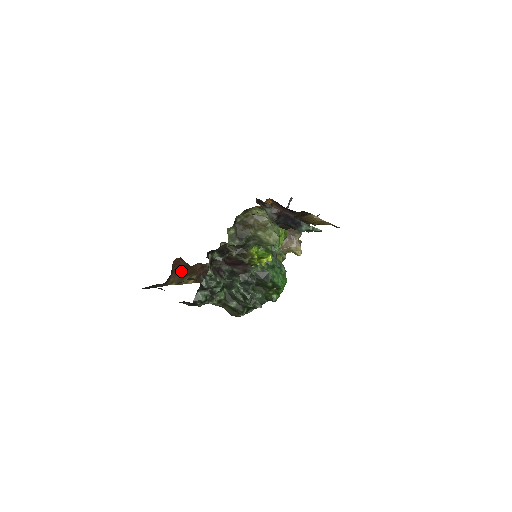
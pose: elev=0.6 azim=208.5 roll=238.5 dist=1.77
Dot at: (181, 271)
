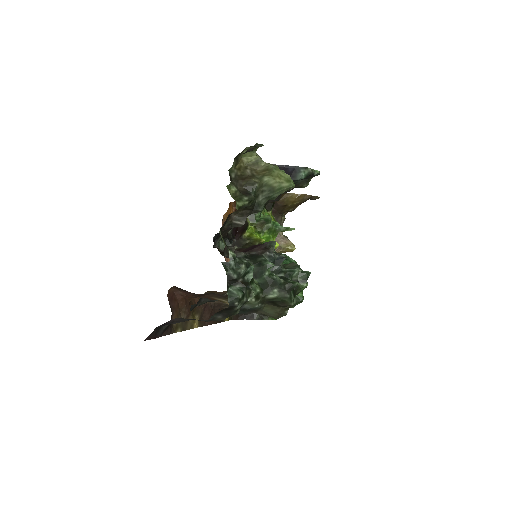
Dot at: (180, 310)
